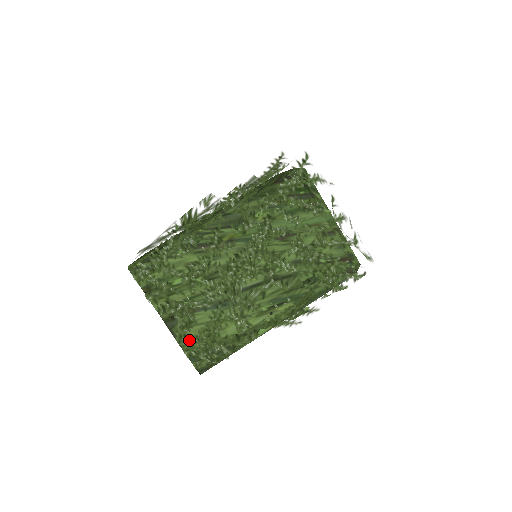
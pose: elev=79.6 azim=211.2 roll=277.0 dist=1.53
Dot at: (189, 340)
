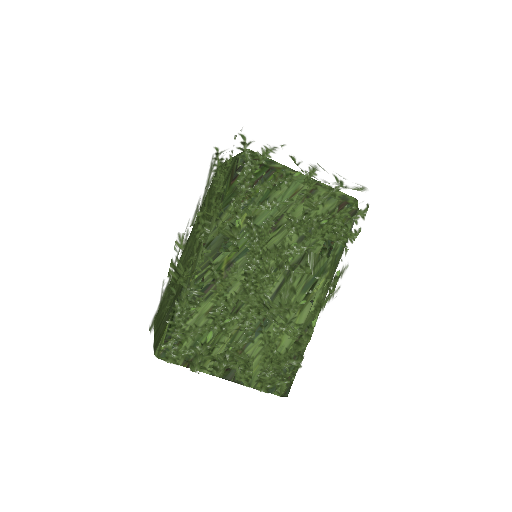
Dot at: (257, 378)
